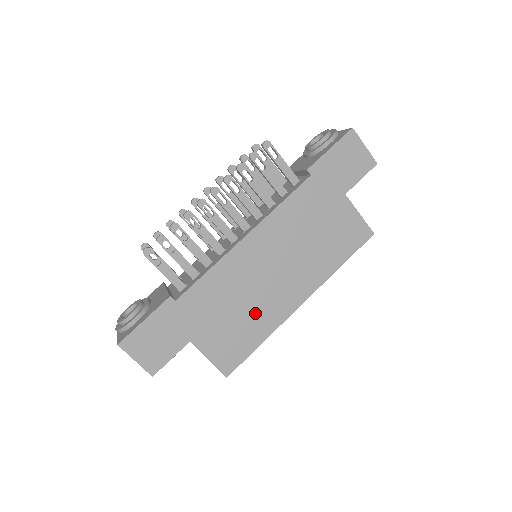
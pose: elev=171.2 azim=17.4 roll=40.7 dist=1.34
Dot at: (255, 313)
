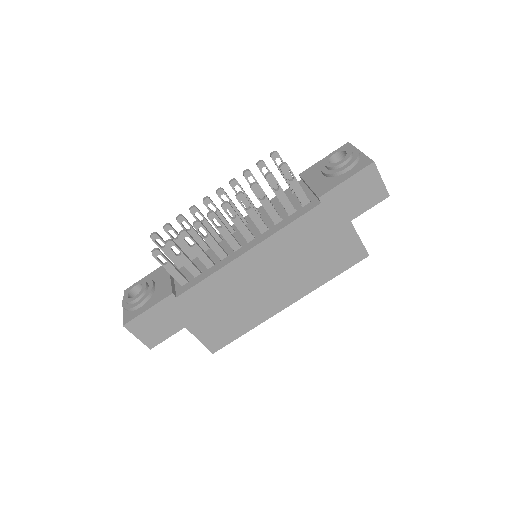
Dot at: (245, 310)
